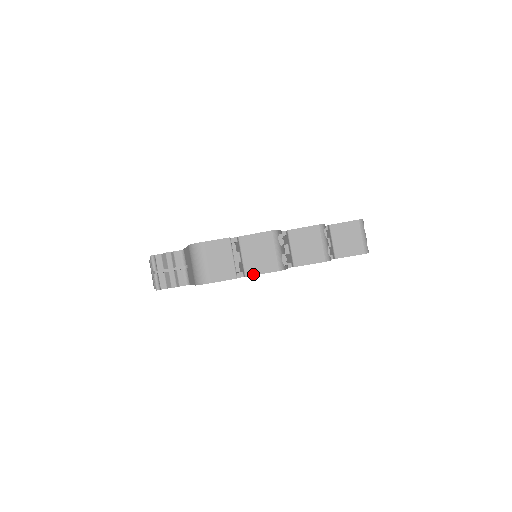
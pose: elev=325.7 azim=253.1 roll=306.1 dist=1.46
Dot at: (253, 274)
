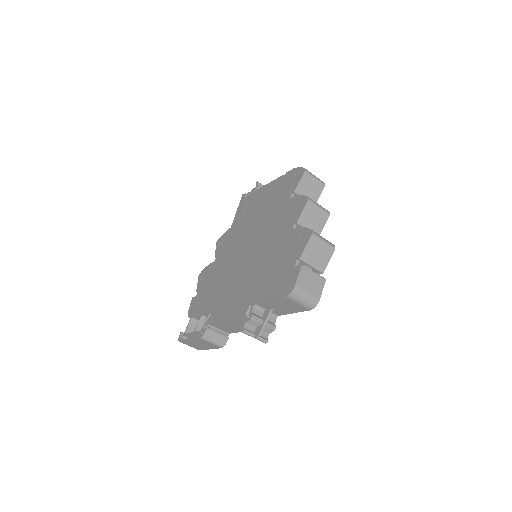
Dot at: (325, 267)
